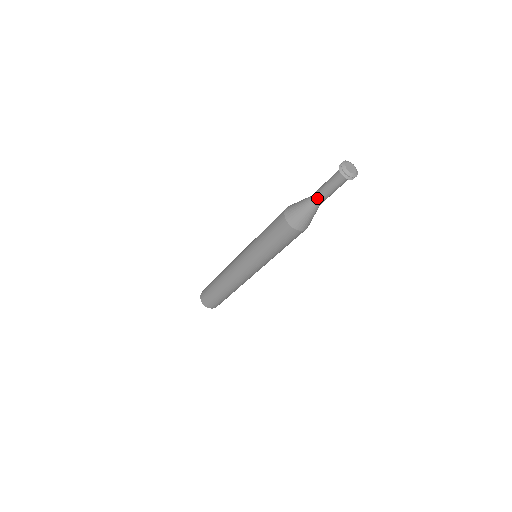
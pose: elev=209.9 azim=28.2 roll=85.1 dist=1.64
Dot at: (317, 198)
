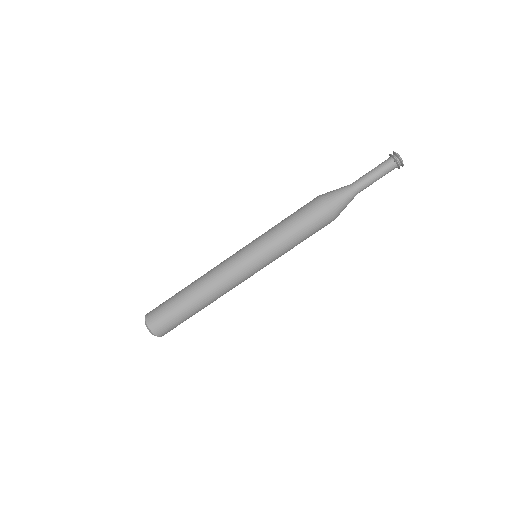
Dot at: (358, 179)
